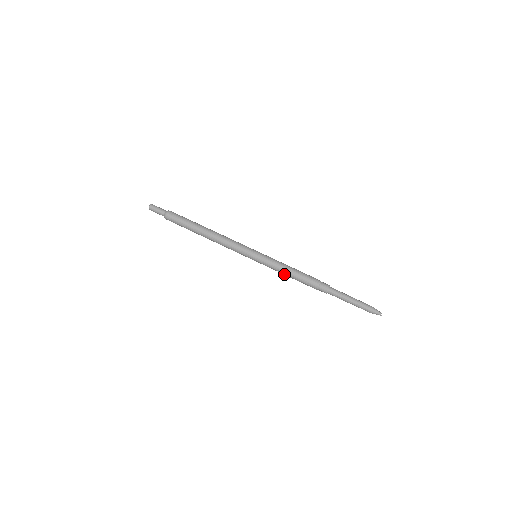
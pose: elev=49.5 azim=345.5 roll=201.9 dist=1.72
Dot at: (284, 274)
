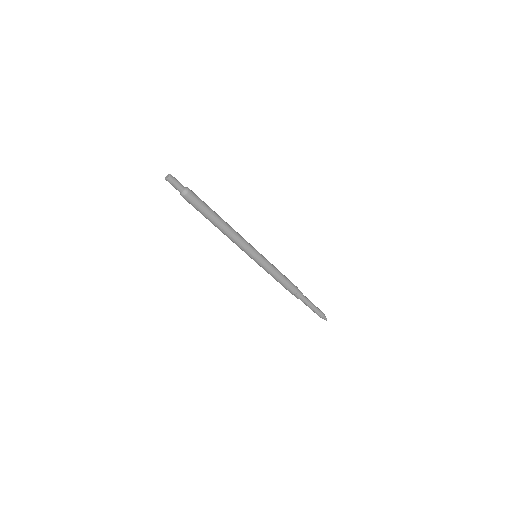
Dot at: occluded
